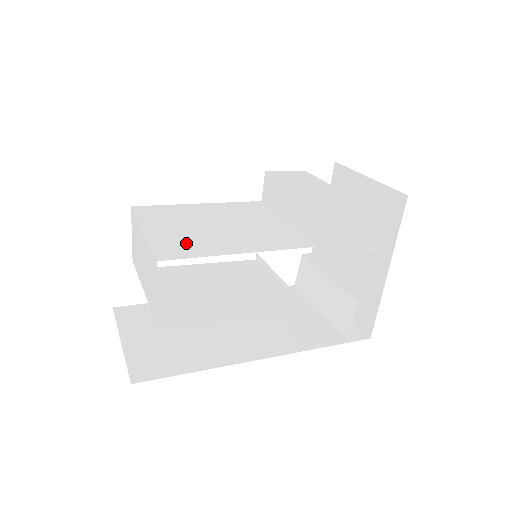
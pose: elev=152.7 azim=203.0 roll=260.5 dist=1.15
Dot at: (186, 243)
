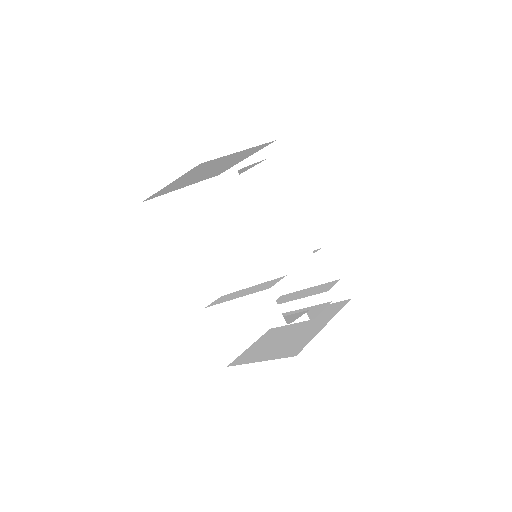
Dot at: (260, 188)
